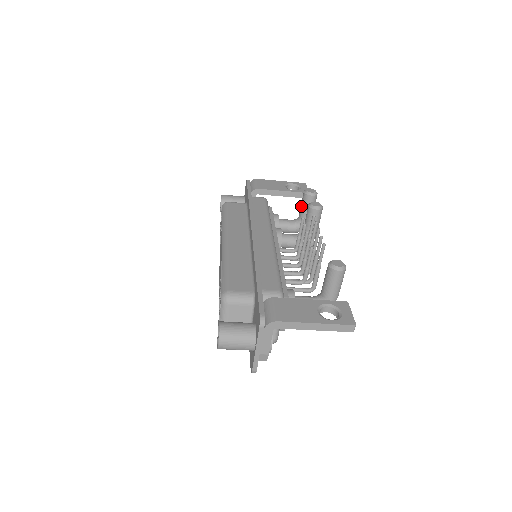
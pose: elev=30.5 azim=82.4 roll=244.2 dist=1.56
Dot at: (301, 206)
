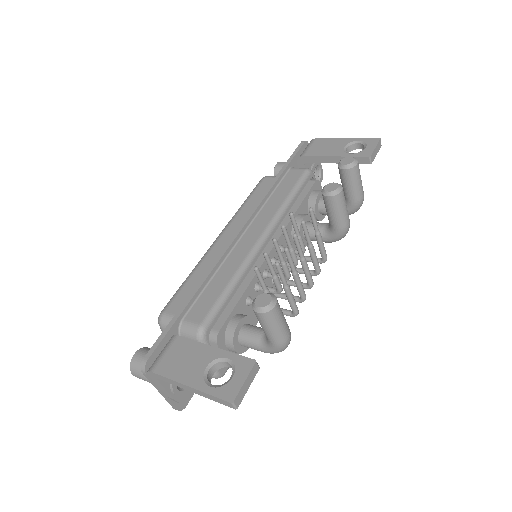
Dot at: (341, 182)
